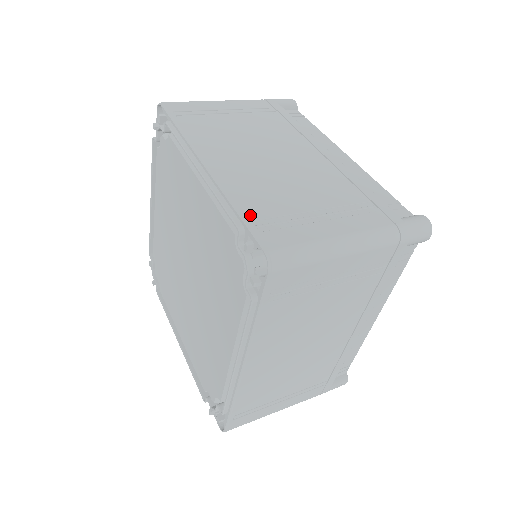
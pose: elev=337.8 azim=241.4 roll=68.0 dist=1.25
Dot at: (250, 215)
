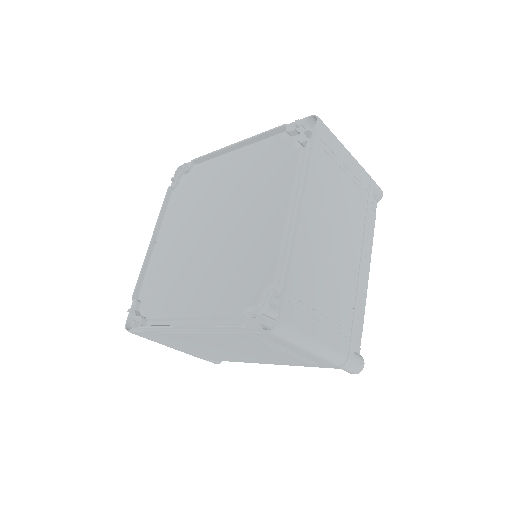
Dot at: occluded
